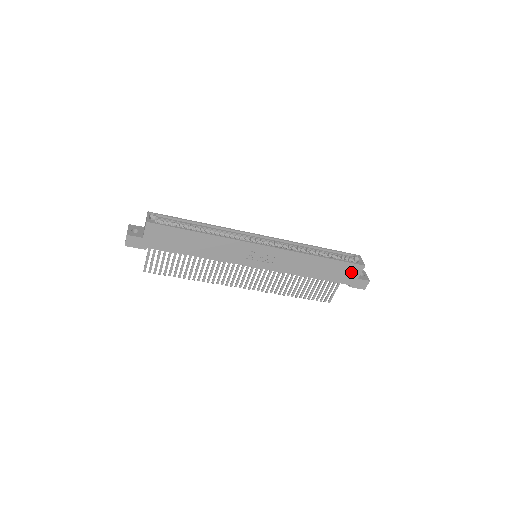
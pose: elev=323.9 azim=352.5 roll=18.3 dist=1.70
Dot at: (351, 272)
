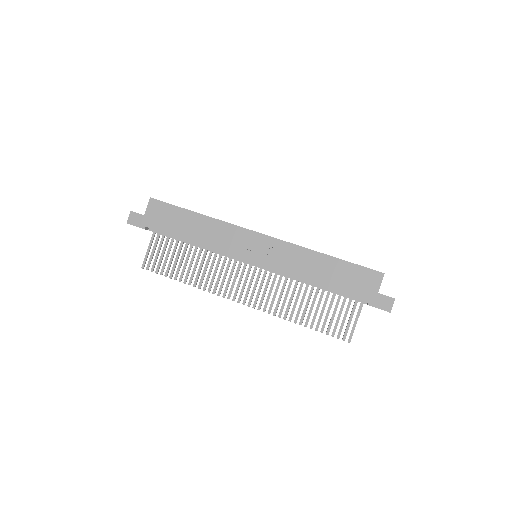
Dot at: (367, 282)
